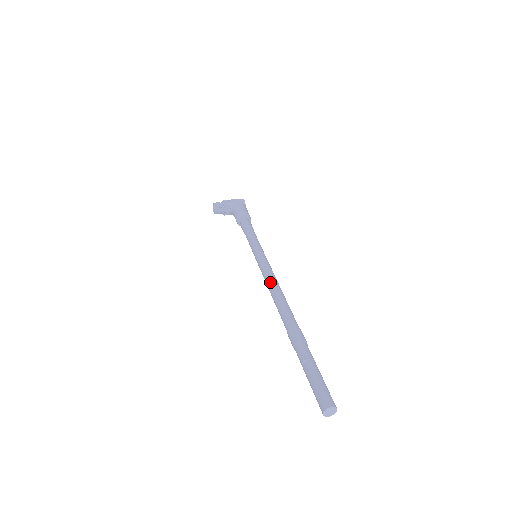
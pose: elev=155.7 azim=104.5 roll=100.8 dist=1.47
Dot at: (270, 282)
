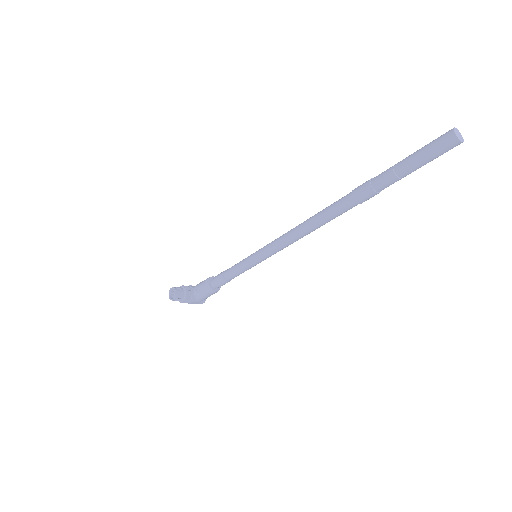
Dot at: occluded
